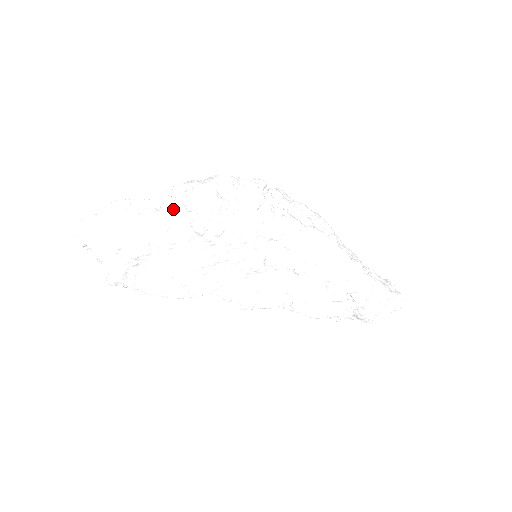
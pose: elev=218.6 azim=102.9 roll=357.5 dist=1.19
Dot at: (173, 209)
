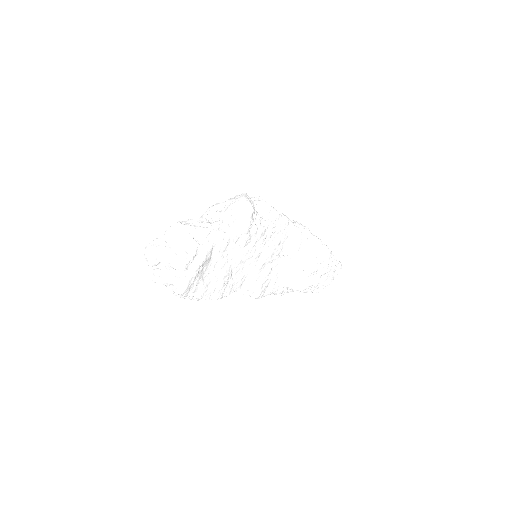
Dot at: (225, 219)
